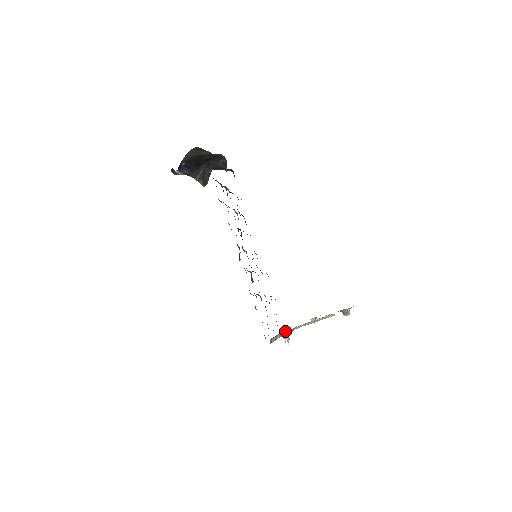
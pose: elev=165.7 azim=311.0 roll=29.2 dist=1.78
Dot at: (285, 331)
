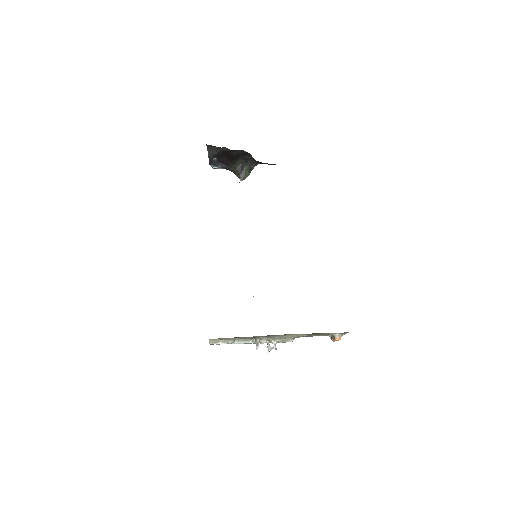
Dot at: (258, 338)
